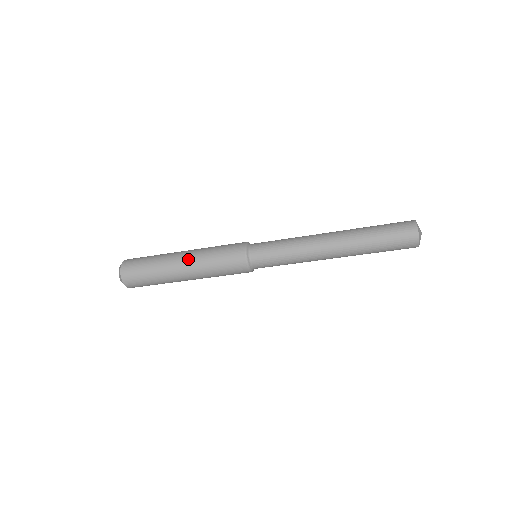
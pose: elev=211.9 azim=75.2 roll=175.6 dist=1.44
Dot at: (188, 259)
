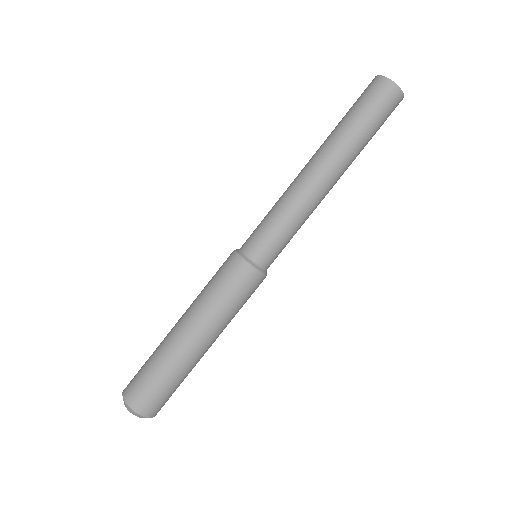
Dot at: (192, 325)
